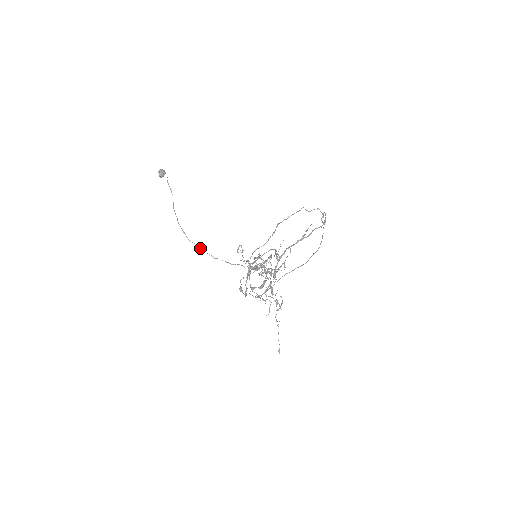
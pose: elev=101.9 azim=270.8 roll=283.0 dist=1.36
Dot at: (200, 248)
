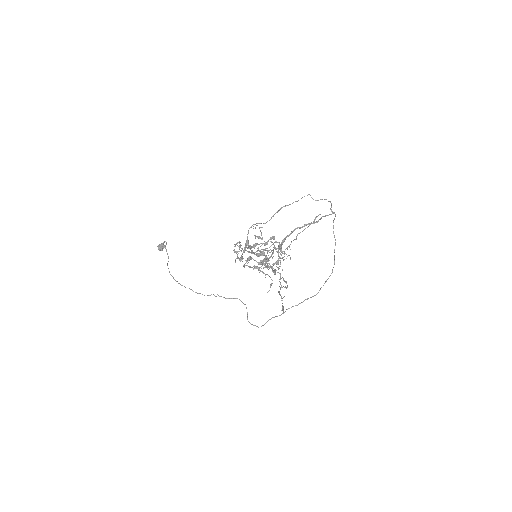
Dot at: (190, 289)
